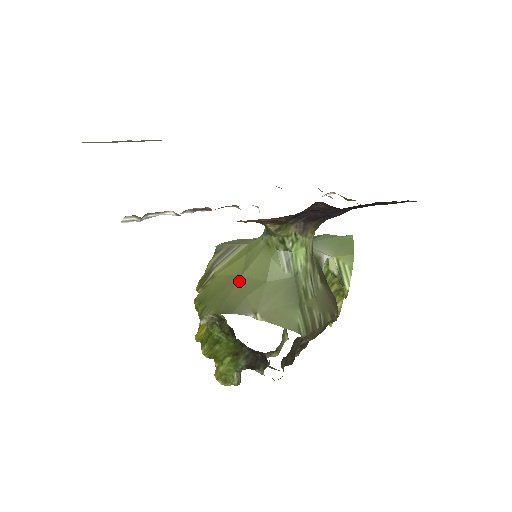
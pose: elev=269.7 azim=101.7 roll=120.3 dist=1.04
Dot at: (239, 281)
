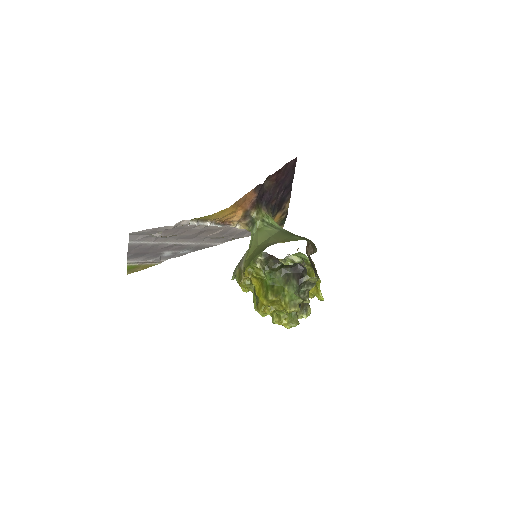
Dot at: (259, 246)
